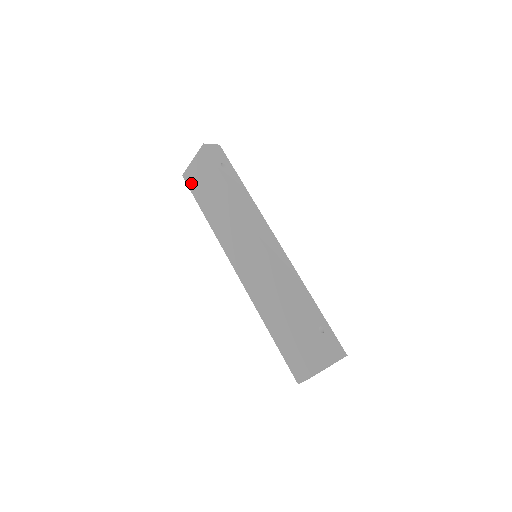
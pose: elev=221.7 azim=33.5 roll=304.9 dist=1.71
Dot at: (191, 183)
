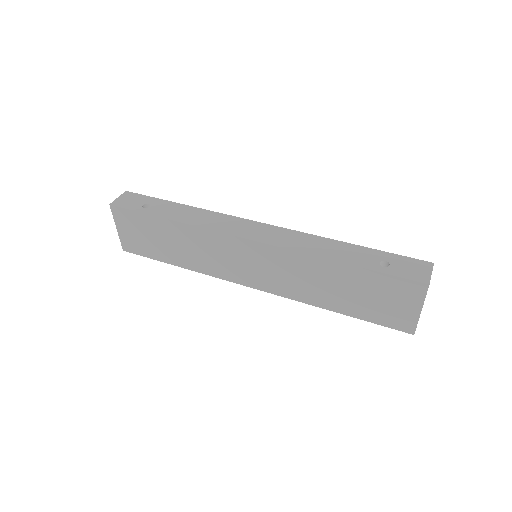
Dot at: (136, 249)
